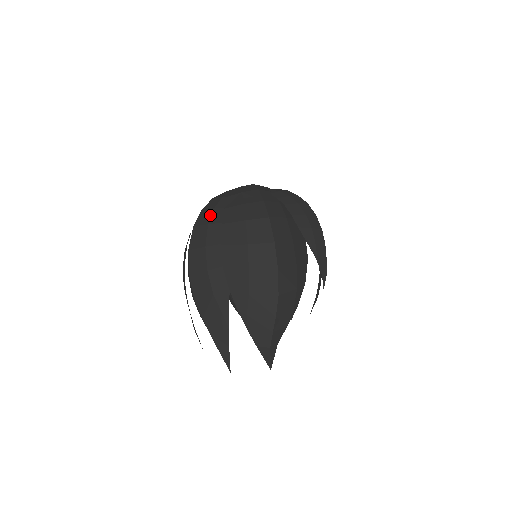
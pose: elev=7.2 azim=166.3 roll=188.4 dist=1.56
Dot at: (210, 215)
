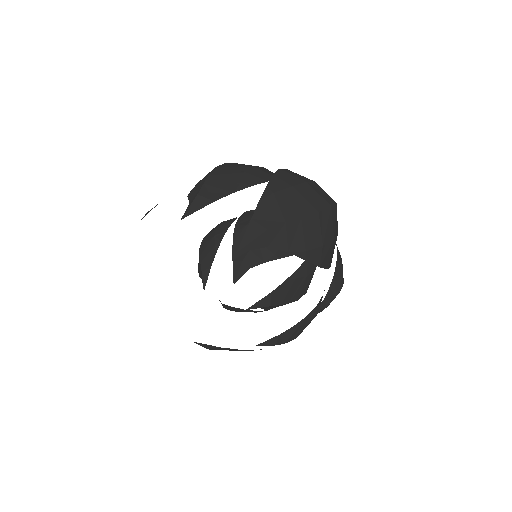
Dot at: occluded
